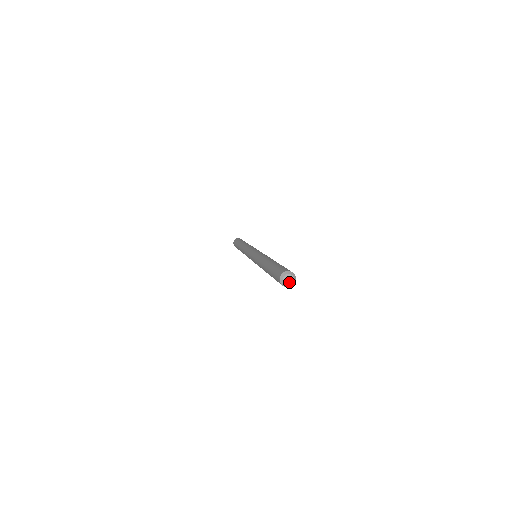
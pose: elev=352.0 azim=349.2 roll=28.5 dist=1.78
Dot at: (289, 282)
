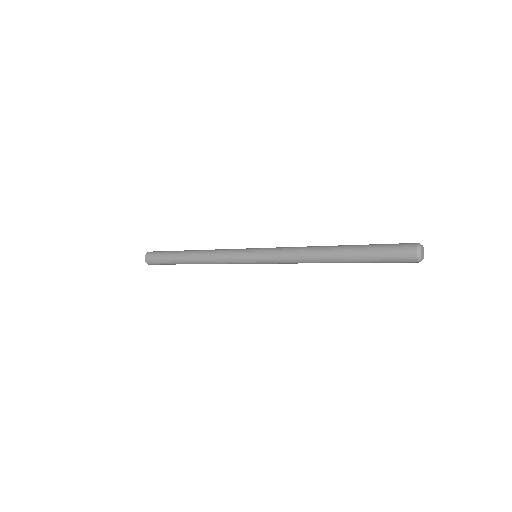
Dot at: (423, 254)
